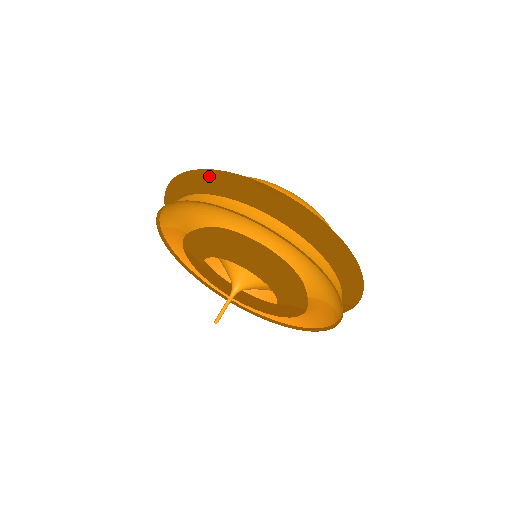
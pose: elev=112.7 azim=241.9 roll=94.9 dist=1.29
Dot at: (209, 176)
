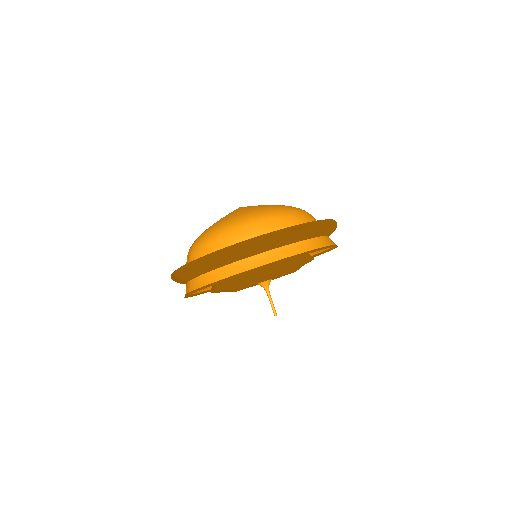
Dot at: (255, 246)
